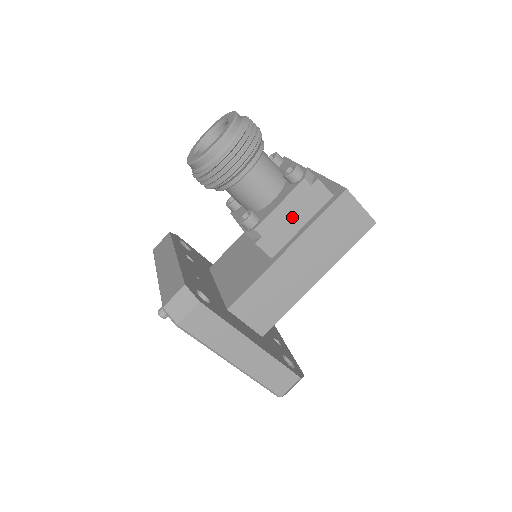
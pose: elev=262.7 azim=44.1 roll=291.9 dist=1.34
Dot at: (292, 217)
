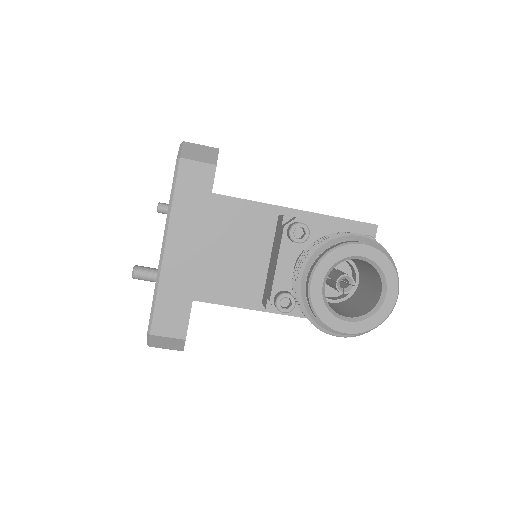
Dot at: occluded
